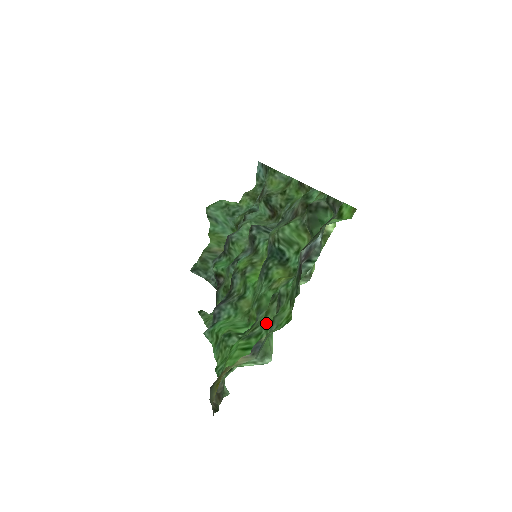
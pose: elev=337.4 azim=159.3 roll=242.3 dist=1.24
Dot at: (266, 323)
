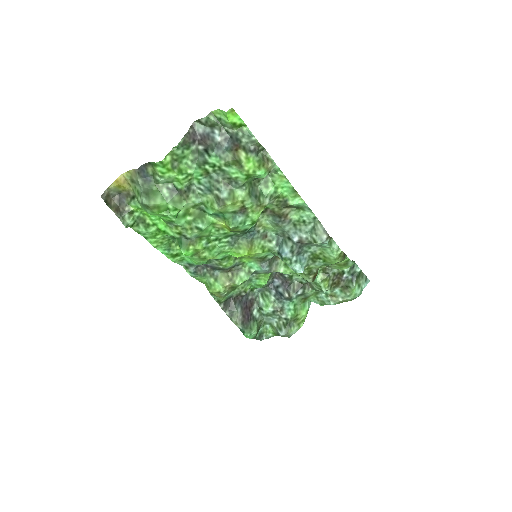
Dot at: (179, 213)
